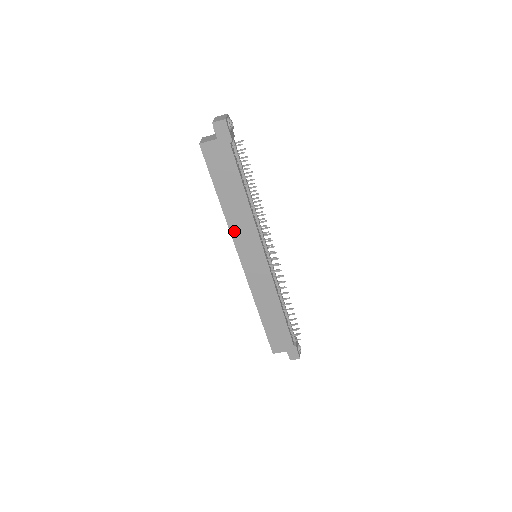
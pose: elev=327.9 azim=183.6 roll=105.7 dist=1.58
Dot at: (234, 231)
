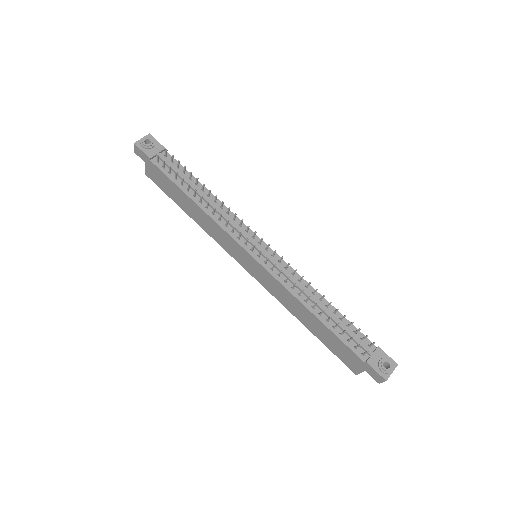
Dot at: (216, 238)
